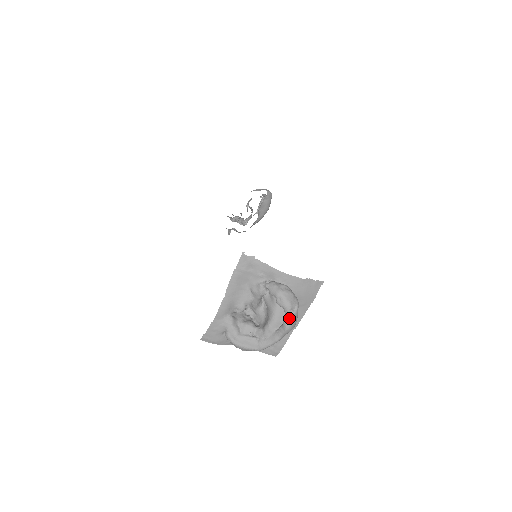
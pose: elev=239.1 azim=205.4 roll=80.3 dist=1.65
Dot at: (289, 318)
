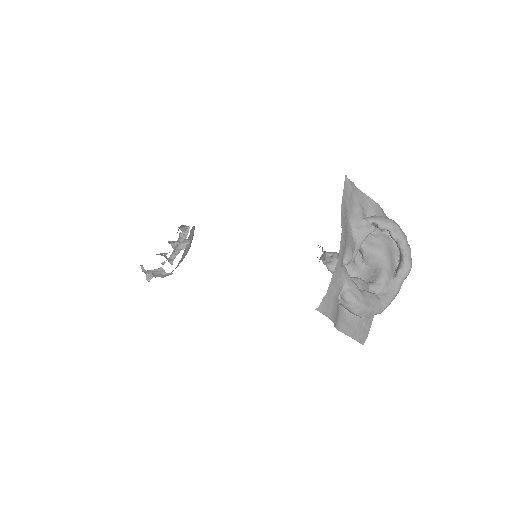
Dot at: (409, 252)
